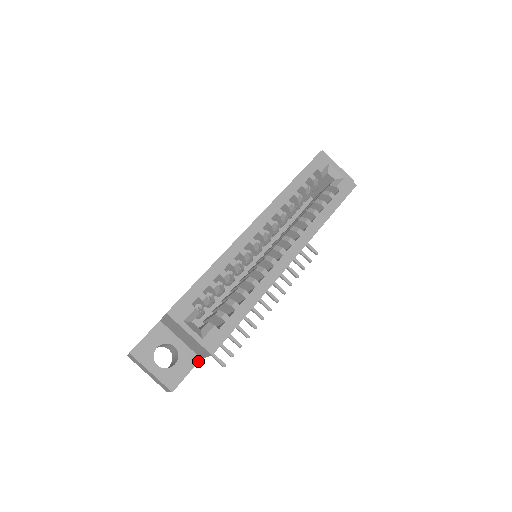
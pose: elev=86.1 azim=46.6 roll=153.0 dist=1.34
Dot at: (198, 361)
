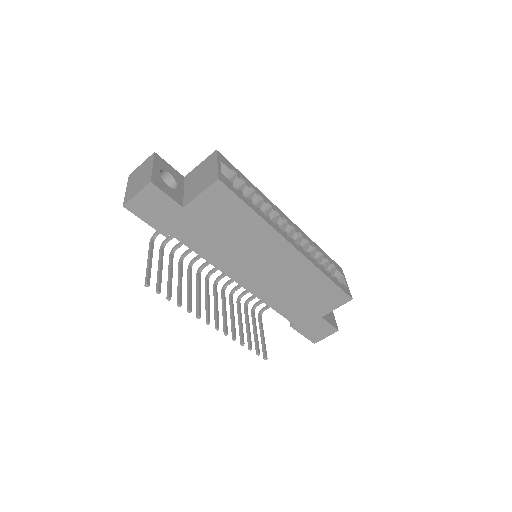
Dot at: (180, 205)
